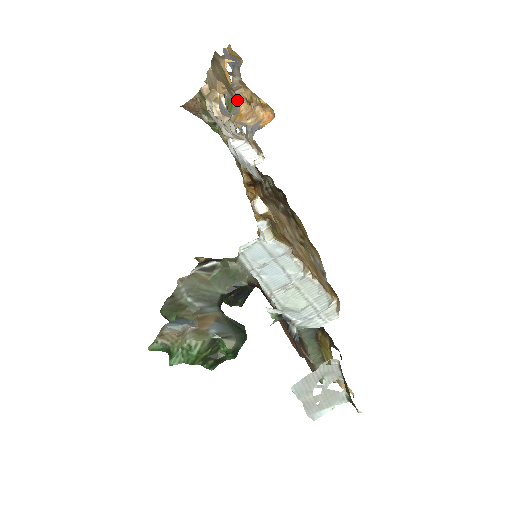
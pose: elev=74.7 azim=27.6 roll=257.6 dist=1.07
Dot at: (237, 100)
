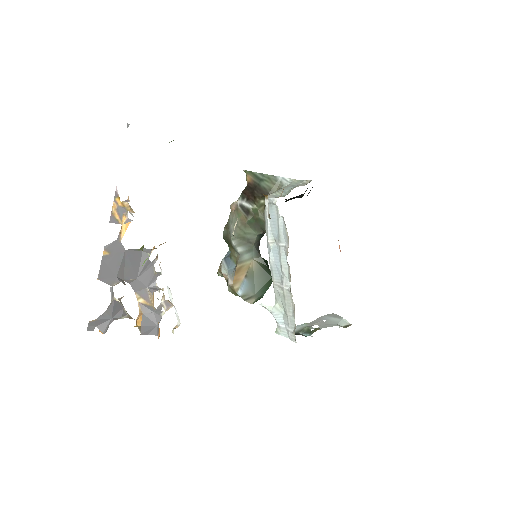
Dot at: occluded
